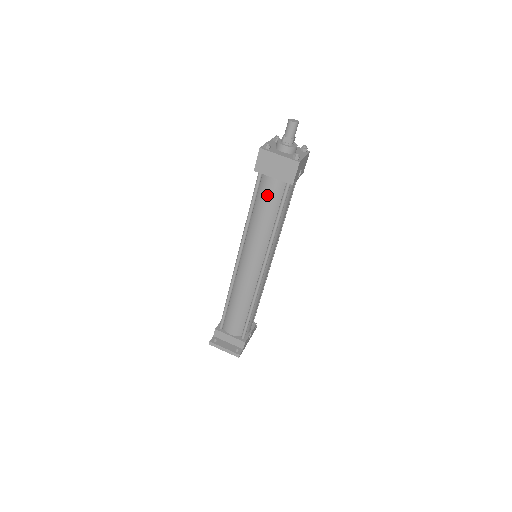
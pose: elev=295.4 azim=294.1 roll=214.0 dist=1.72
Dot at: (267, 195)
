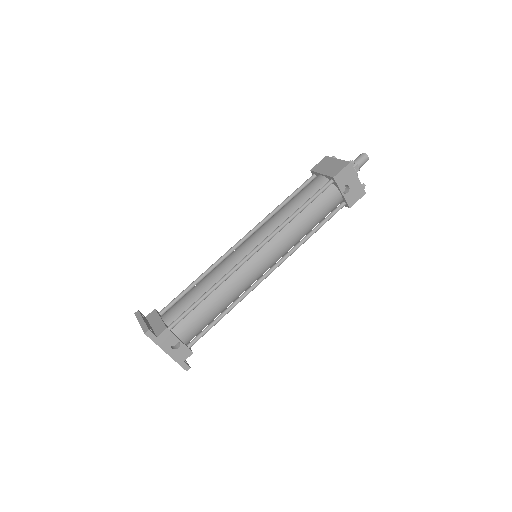
Dot at: (307, 188)
